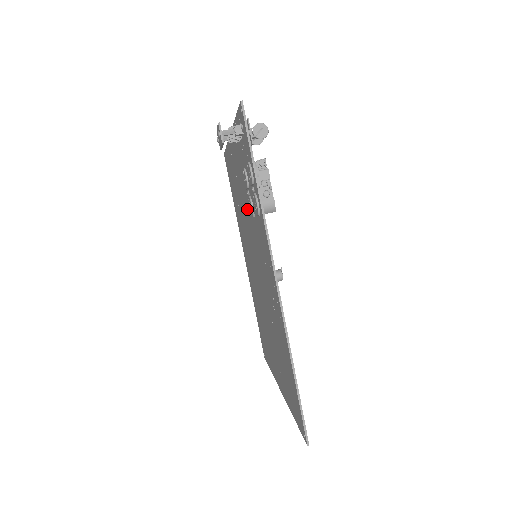
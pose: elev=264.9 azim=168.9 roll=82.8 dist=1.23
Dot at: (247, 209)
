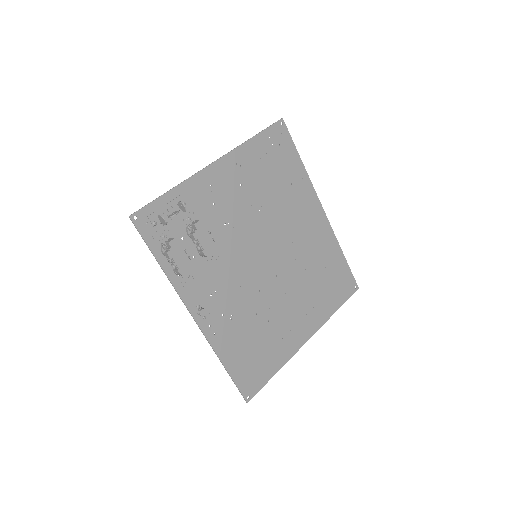
Dot at: (229, 230)
